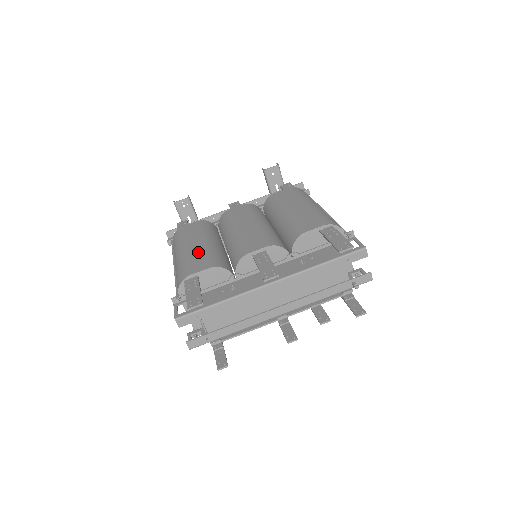
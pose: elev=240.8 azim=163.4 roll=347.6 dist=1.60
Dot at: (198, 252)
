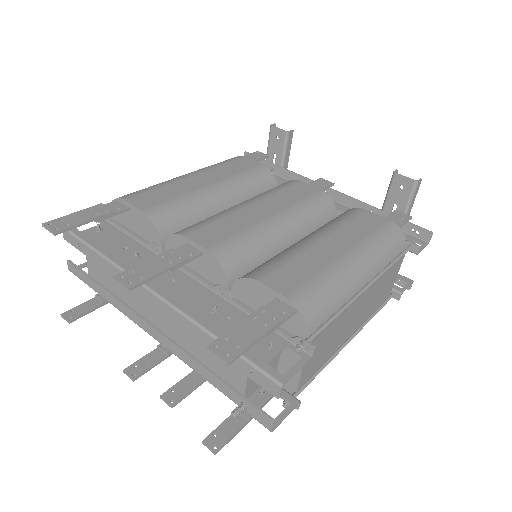
Dot at: (182, 188)
